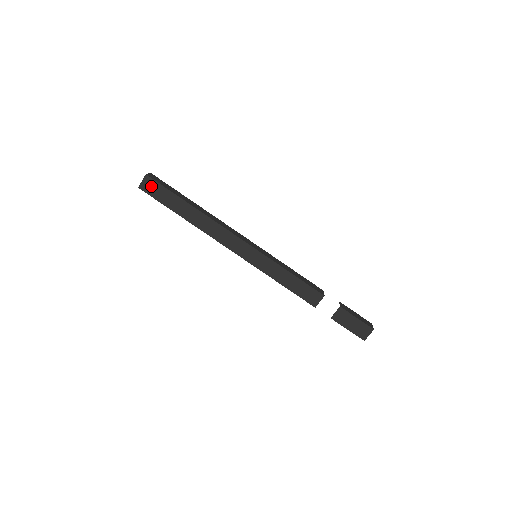
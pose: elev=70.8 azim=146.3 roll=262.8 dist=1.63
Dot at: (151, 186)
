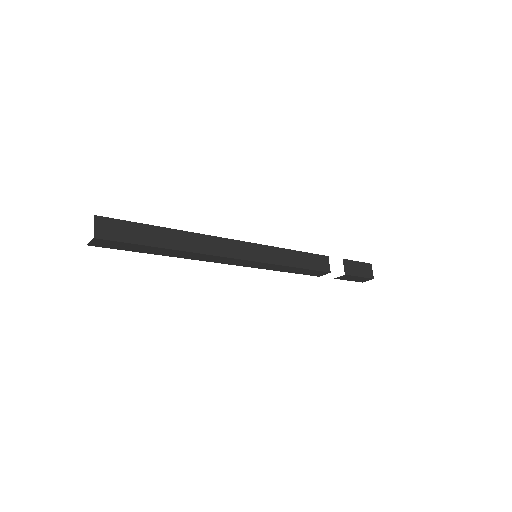
Dot at: (110, 228)
